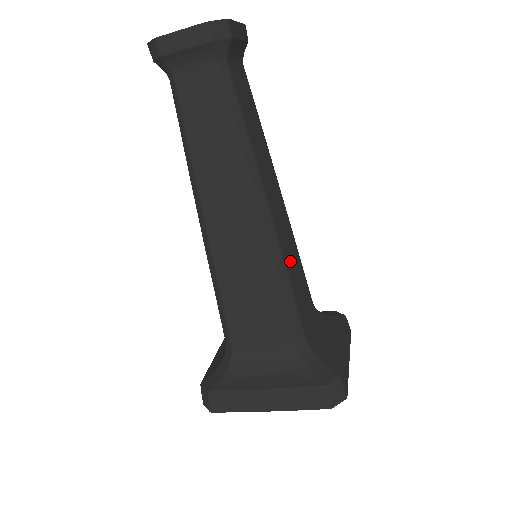
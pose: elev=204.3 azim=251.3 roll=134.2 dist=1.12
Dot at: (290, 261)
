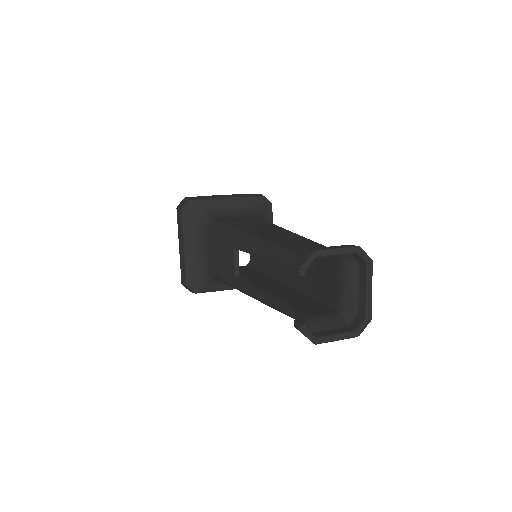
Dot at: occluded
